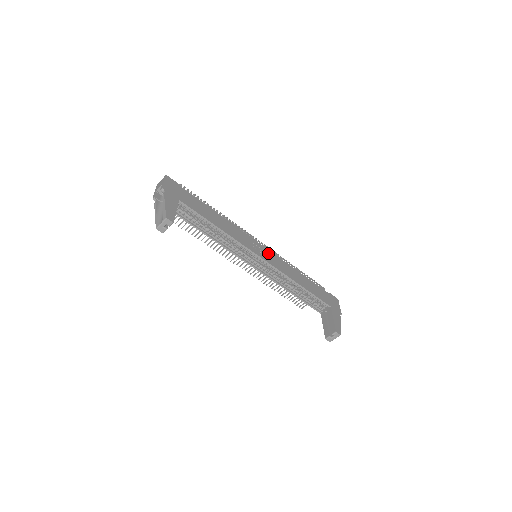
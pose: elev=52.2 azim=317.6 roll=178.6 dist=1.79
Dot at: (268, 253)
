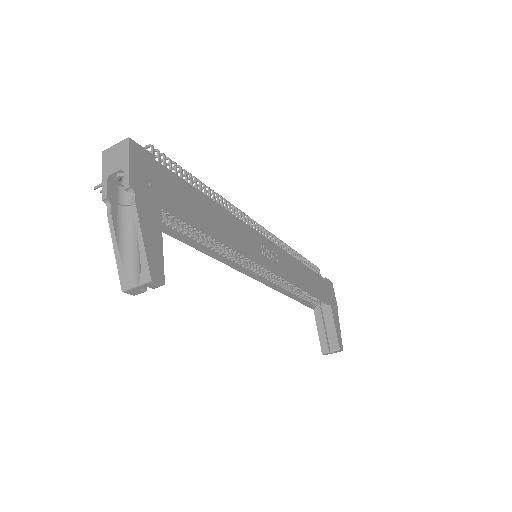
Dot at: (274, 251)
